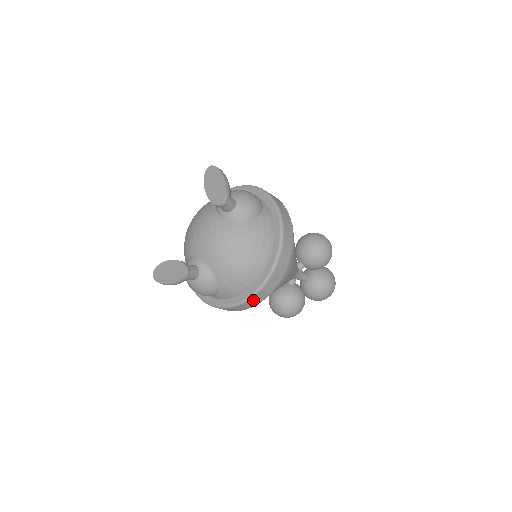
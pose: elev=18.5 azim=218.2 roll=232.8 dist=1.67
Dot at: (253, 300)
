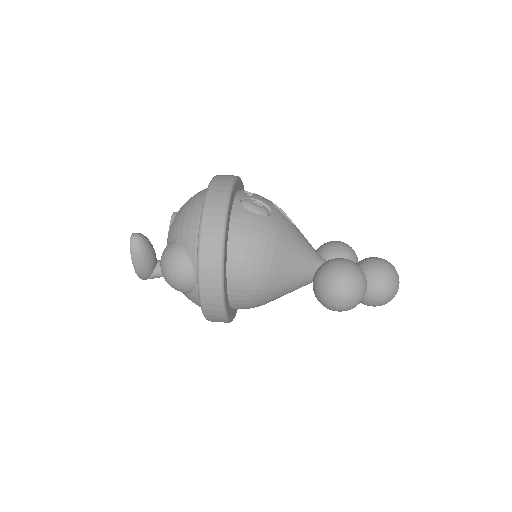
Dot at: occluded
